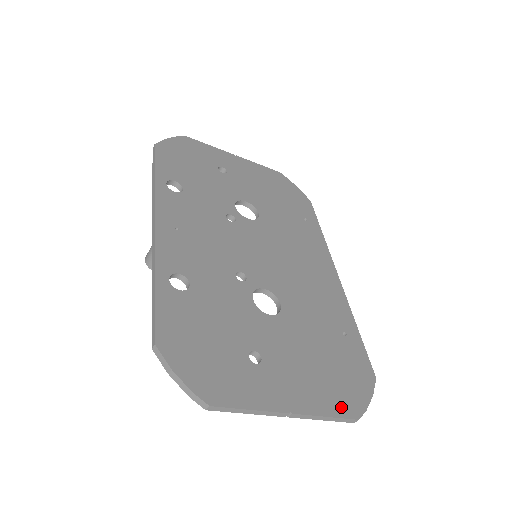
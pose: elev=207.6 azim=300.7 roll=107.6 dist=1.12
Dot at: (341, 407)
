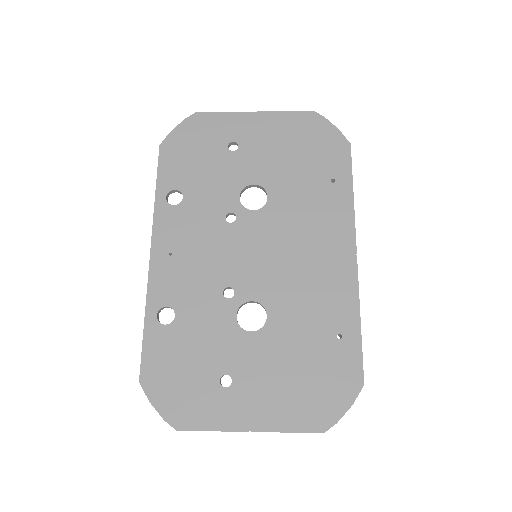
Dot at: (307, 422)
